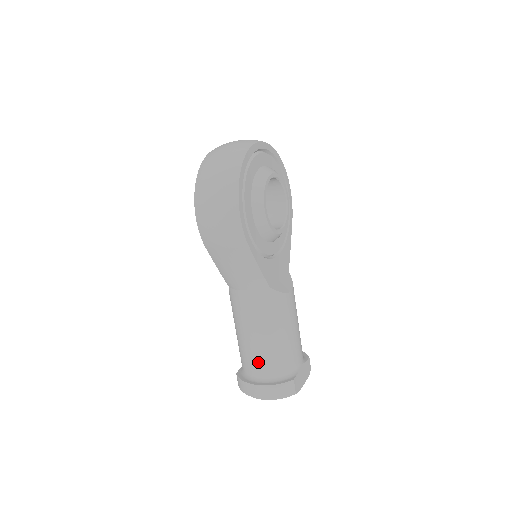
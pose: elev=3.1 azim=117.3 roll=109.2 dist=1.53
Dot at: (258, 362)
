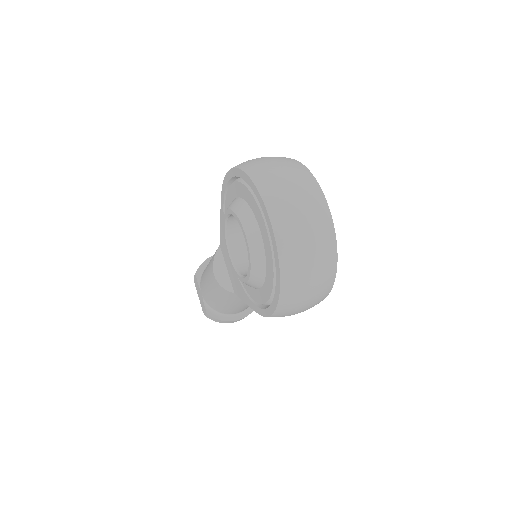
Dot at: occluded
